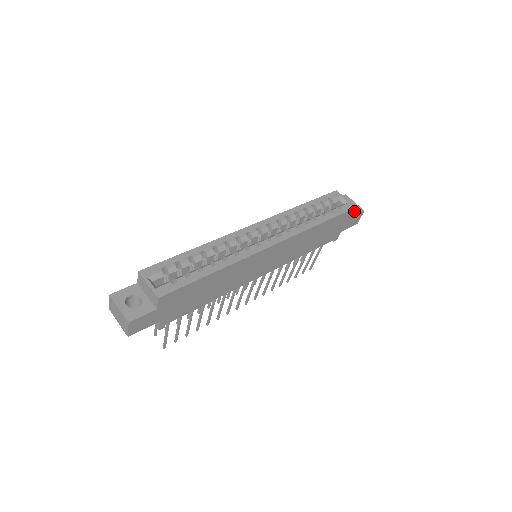
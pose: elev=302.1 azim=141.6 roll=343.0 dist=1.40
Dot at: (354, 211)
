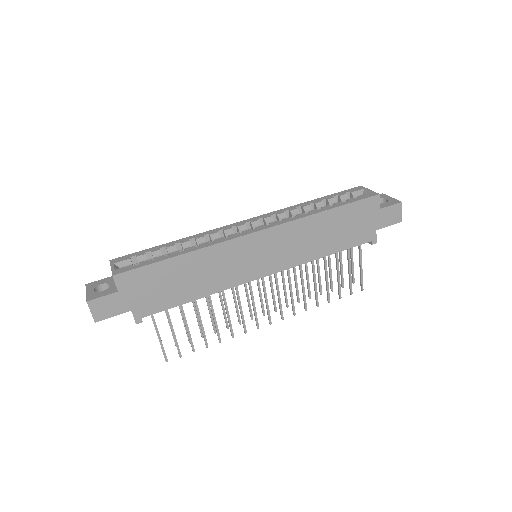
Dot at: (387, 204)
